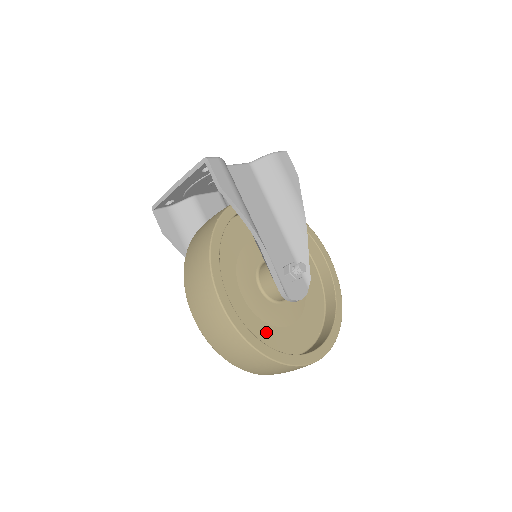
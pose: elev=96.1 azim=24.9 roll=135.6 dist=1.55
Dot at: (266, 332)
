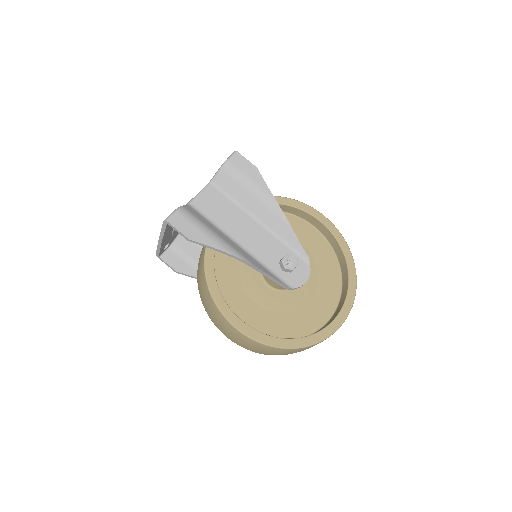
Dot at: (289, 321)
